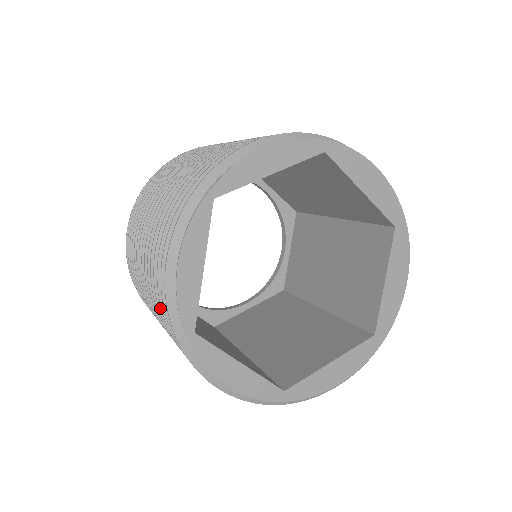
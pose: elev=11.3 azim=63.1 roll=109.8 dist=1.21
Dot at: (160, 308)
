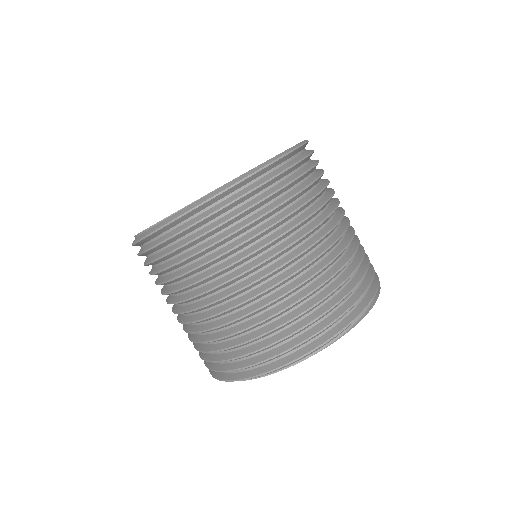
Dot at: occluded
